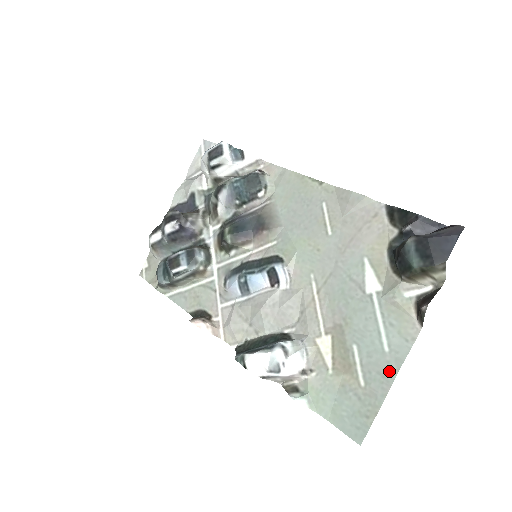
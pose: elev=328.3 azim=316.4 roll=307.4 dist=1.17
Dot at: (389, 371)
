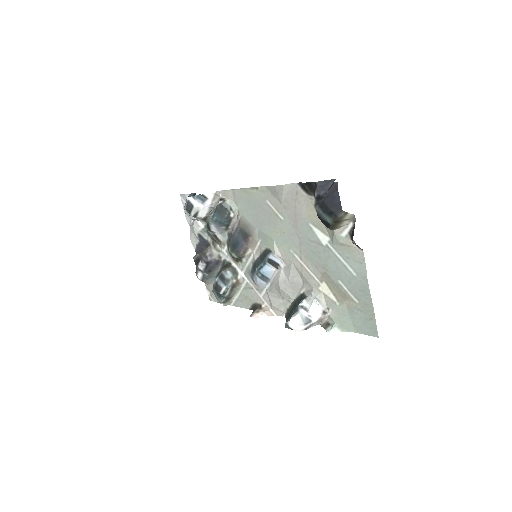
Dot at: (364, 287)
